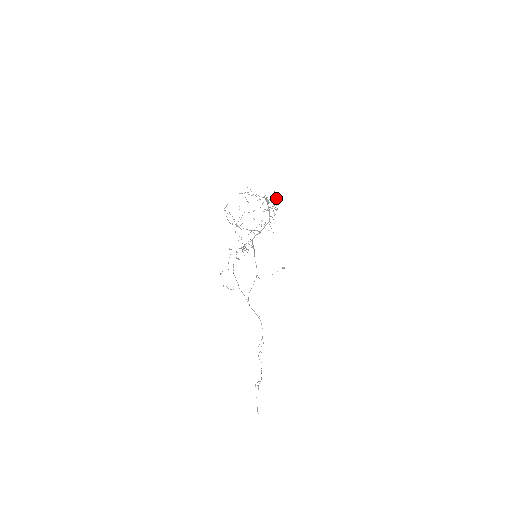
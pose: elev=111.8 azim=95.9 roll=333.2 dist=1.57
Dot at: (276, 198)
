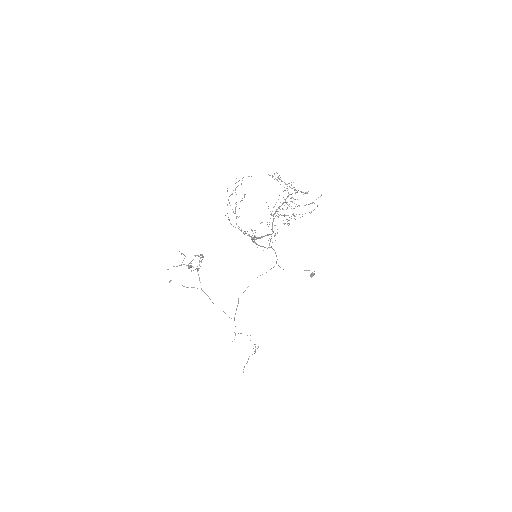
Dot at: occluded
